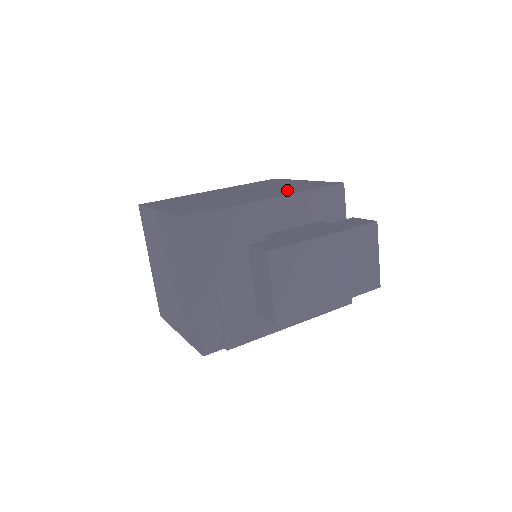
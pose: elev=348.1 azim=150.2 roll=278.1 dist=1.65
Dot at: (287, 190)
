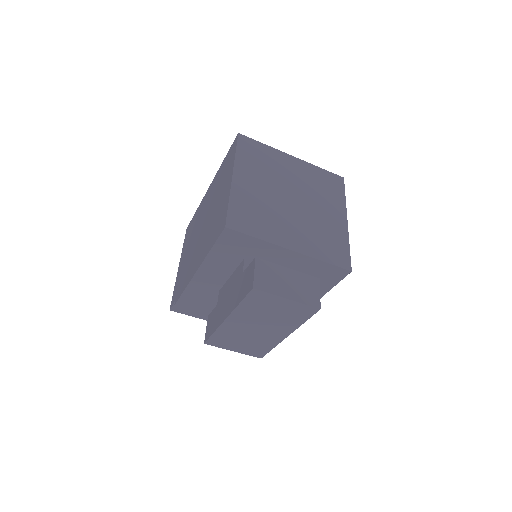
Dot at: (207, 240)
